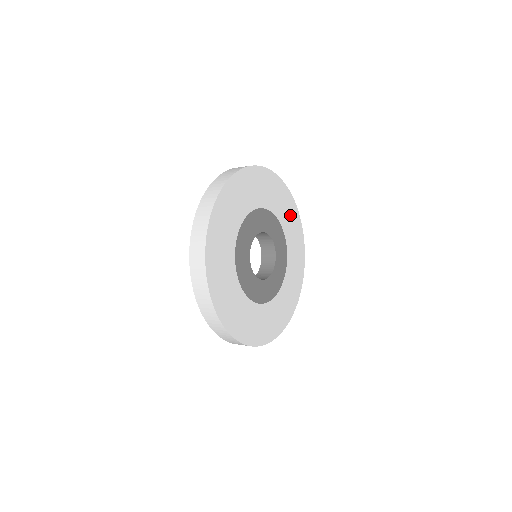
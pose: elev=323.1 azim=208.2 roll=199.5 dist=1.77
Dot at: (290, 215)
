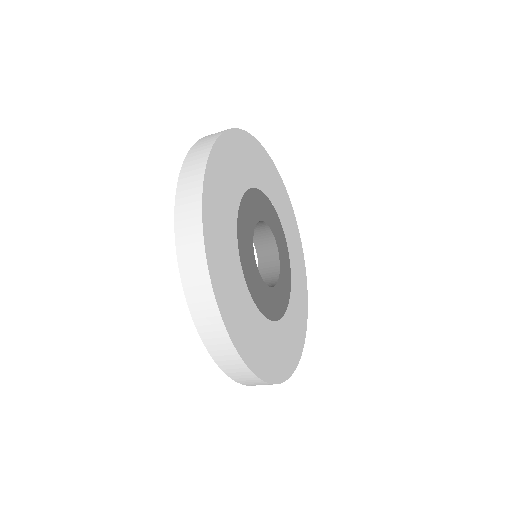
Dot at: (293, 235)
